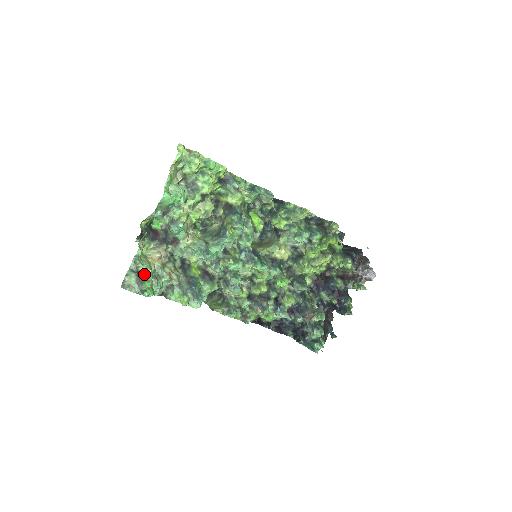
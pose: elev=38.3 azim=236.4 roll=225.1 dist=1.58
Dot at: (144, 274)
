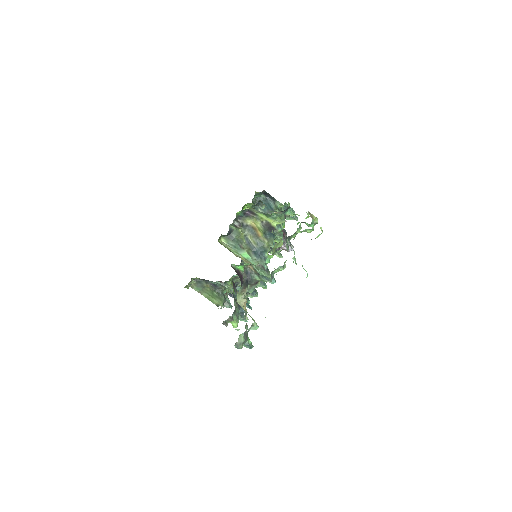
Dot at: occluded
